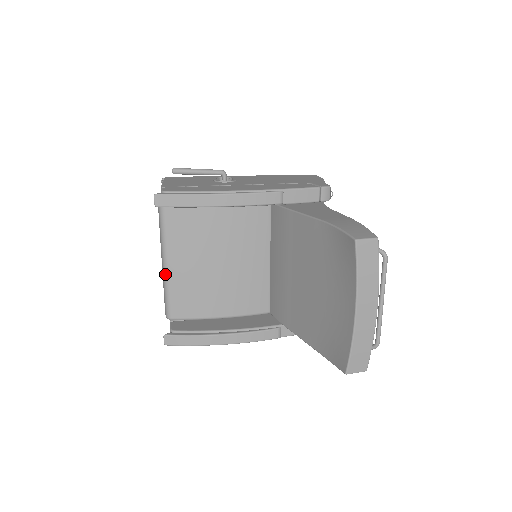
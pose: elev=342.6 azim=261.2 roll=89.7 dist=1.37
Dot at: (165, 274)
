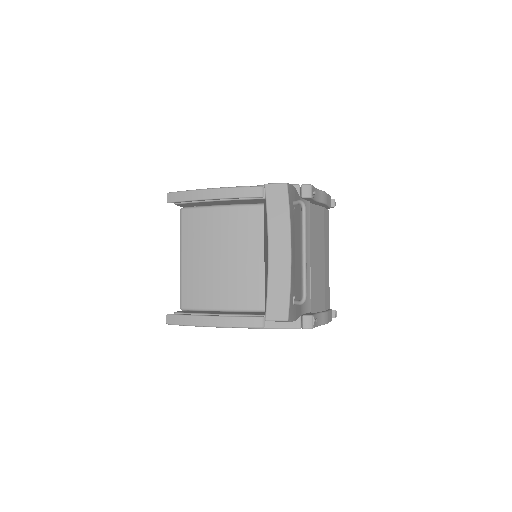
Dot at: (180, 267)
